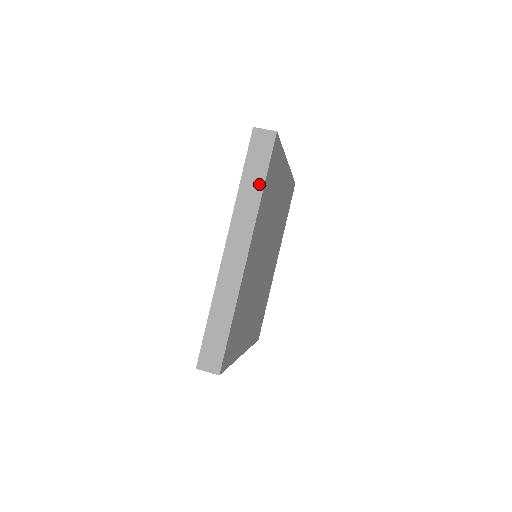
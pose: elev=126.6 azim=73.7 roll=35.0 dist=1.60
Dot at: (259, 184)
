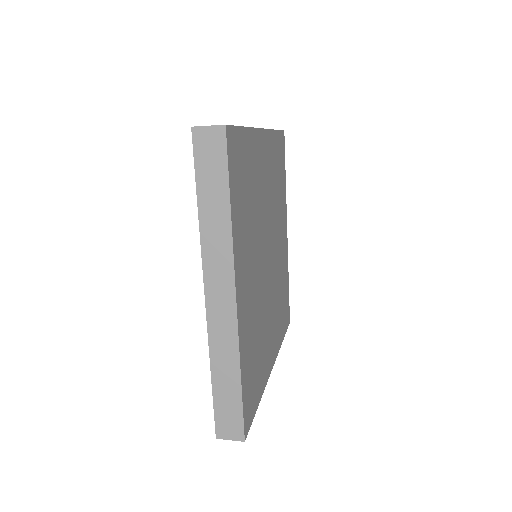
Dot at: occluded
